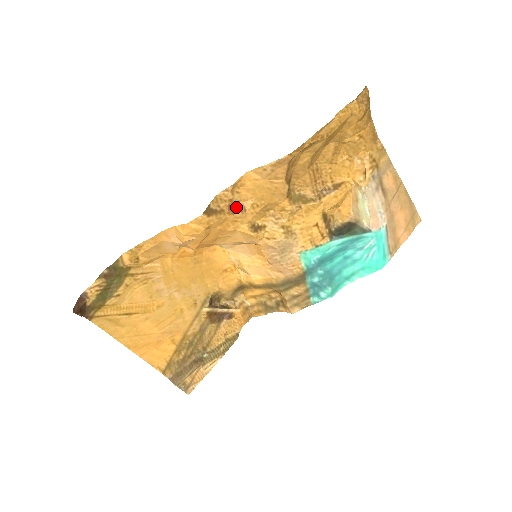
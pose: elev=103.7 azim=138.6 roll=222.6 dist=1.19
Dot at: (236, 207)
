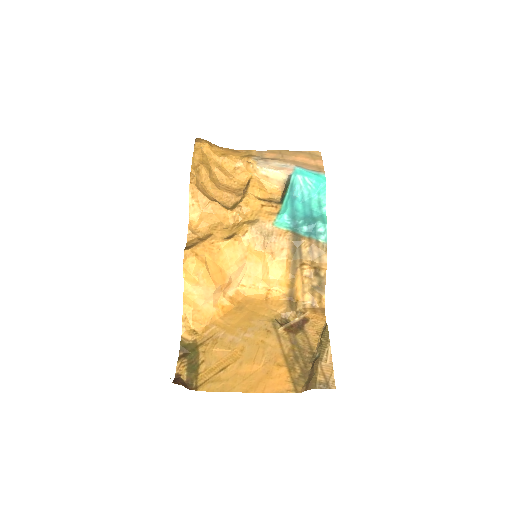
Dot at: (205, 238)
